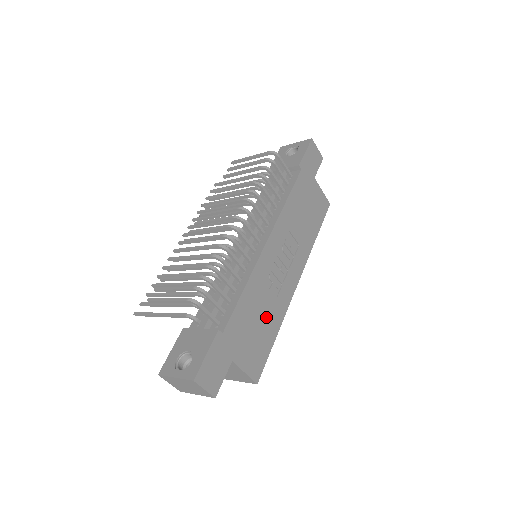
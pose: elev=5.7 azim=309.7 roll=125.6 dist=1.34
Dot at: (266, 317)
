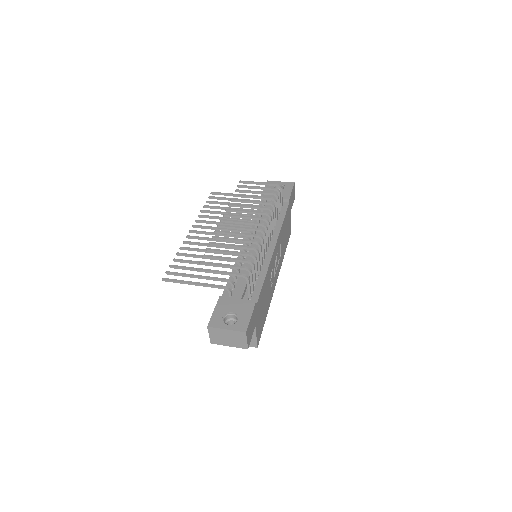
Dot at: (266, 301)
